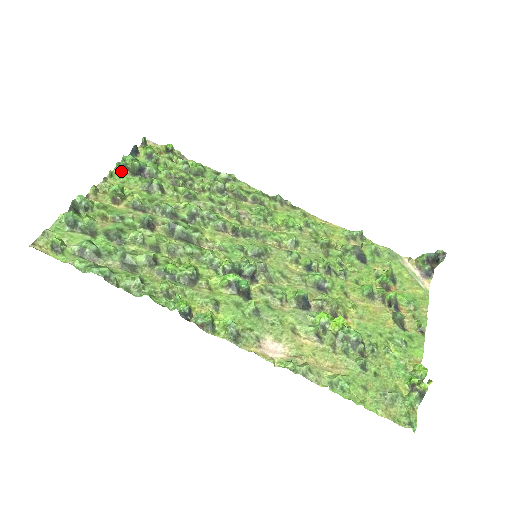
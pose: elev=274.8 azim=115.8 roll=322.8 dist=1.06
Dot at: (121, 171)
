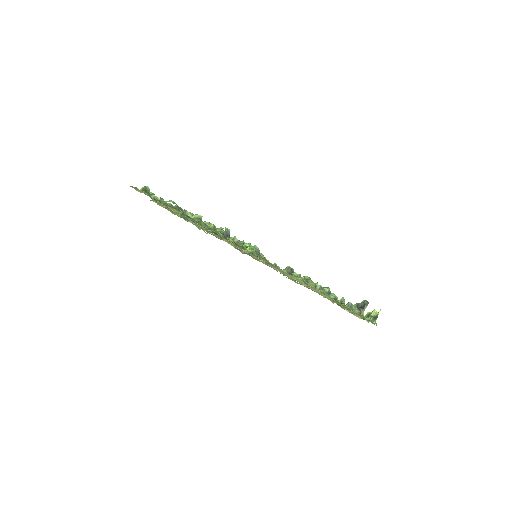
Dot at: occluded
